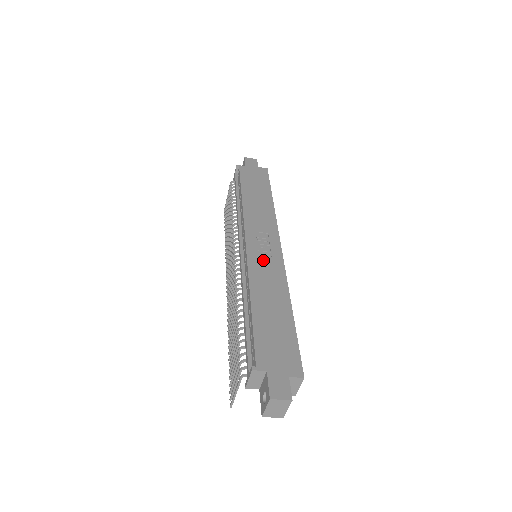
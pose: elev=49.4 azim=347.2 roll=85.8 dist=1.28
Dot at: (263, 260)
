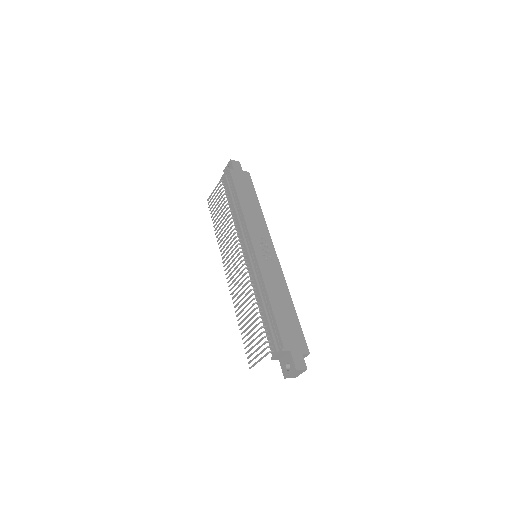
Dot at: (268, 264)
